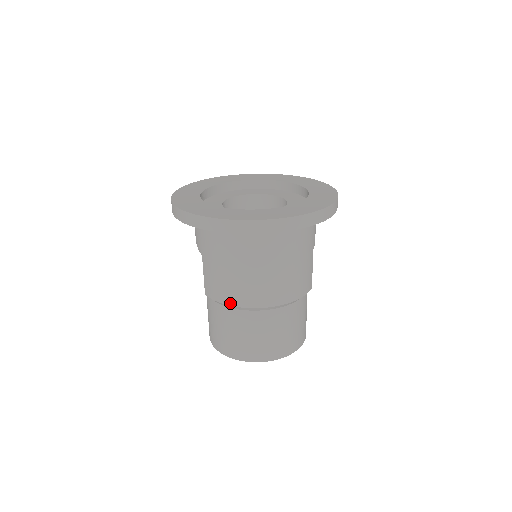
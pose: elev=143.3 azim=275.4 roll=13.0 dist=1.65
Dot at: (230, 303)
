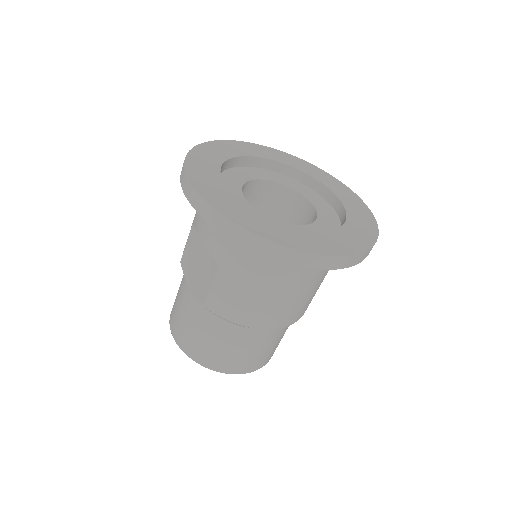
Dot at: (244, 323)
